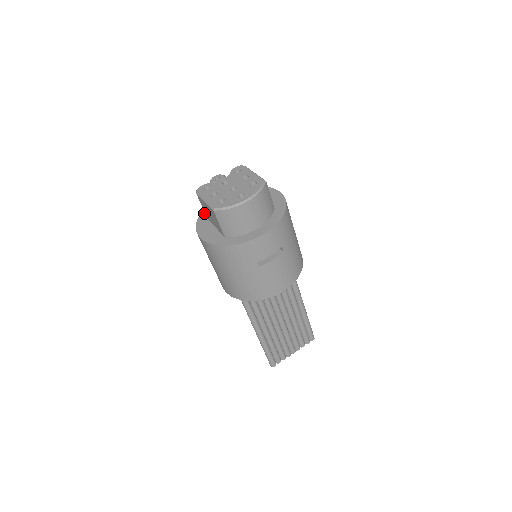
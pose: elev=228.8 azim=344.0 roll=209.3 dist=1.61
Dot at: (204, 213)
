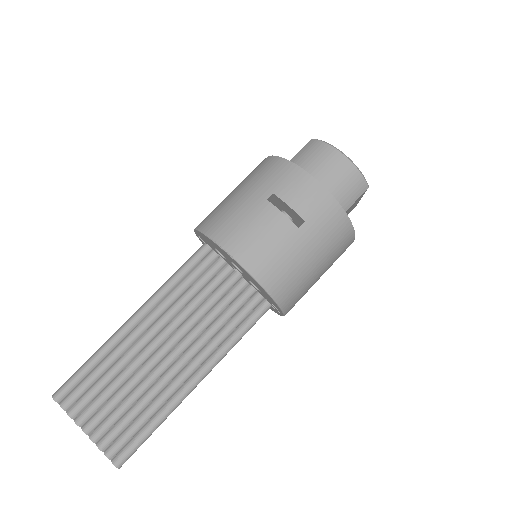
Dot at: occluded
